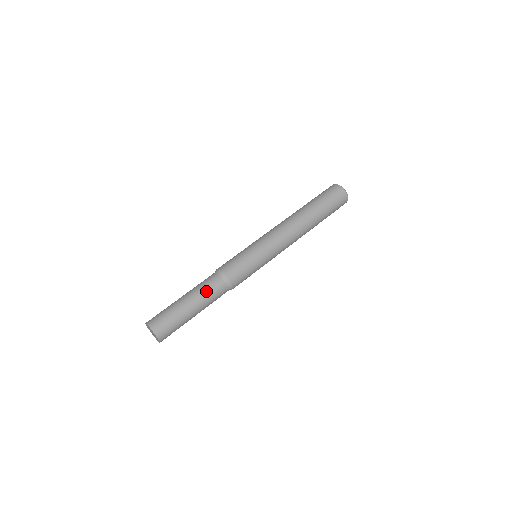
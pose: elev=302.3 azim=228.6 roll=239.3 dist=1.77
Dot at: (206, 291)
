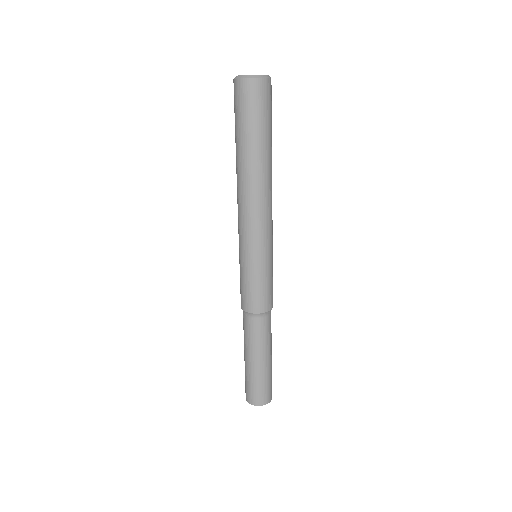
Dot at: (263, 340)
